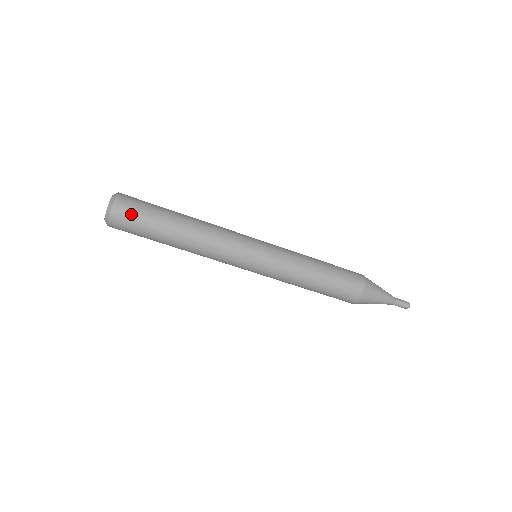
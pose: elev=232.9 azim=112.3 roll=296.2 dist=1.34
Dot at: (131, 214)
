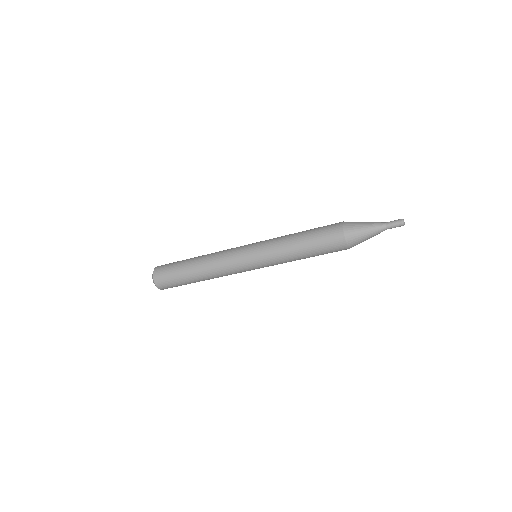
Dot at: (170, 287)
